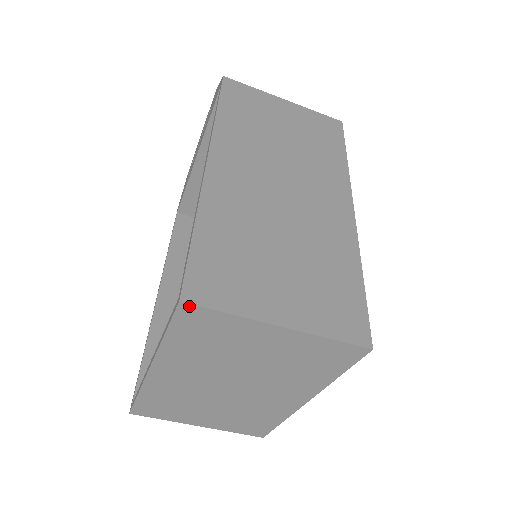
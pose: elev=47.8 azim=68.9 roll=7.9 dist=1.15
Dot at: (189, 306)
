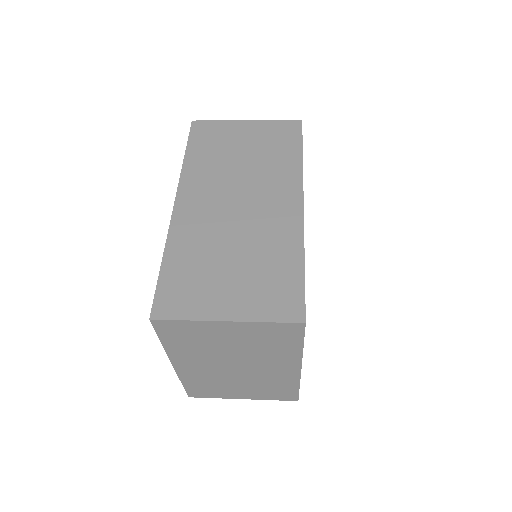
Dot at: (157, 321)
